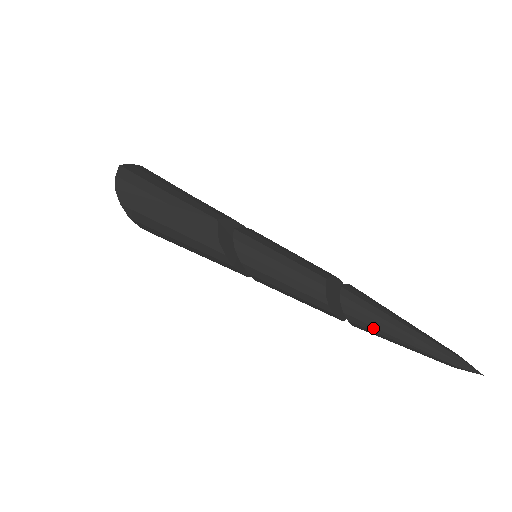
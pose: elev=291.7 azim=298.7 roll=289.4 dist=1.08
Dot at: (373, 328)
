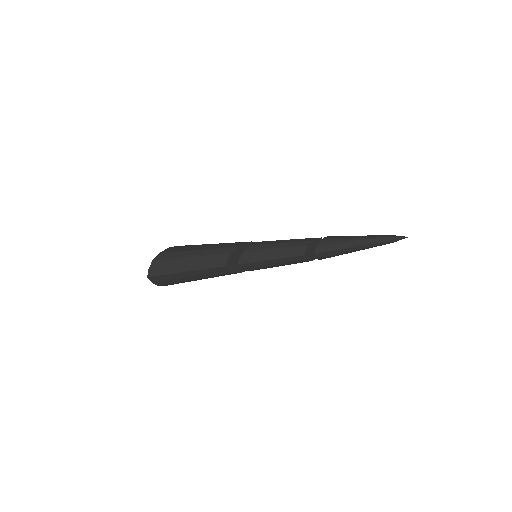
Dot at: occluded
